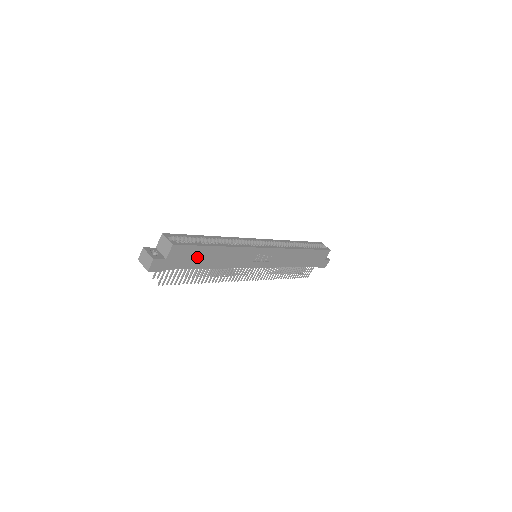
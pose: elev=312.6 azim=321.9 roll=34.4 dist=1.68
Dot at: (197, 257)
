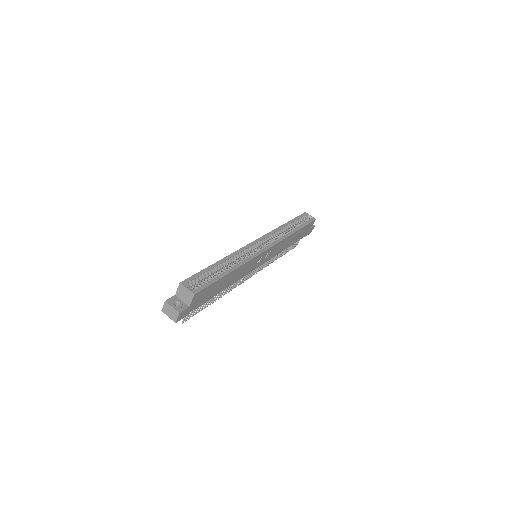
Dot at: (213, 290)
